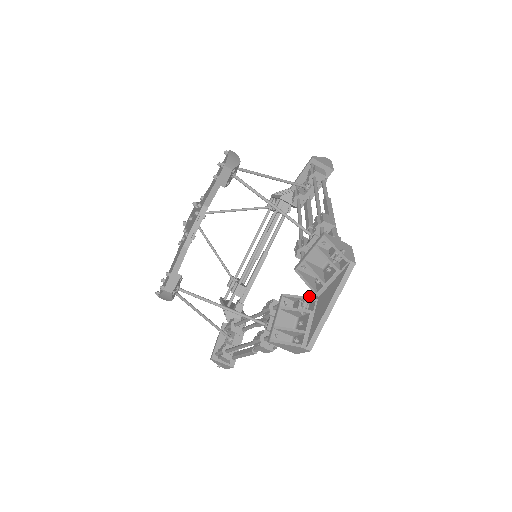
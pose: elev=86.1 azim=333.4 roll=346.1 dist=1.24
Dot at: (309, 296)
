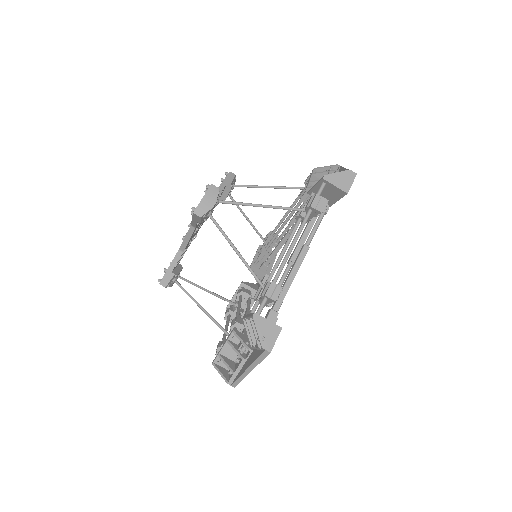
Dot at: occluded
